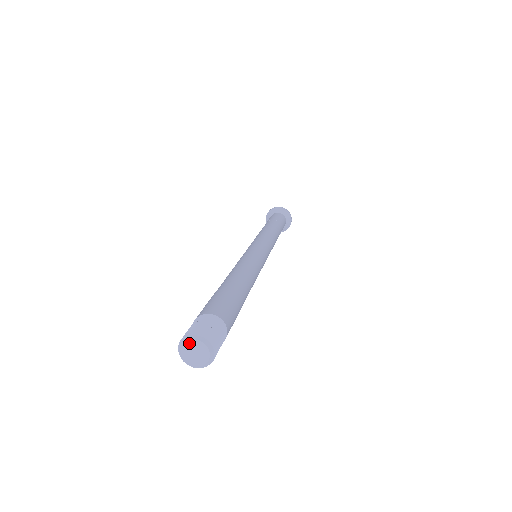
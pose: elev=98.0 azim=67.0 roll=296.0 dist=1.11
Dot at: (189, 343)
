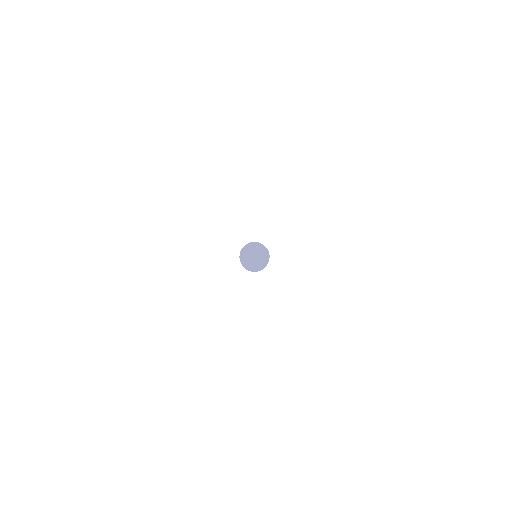
Dot at: (248, 250)
